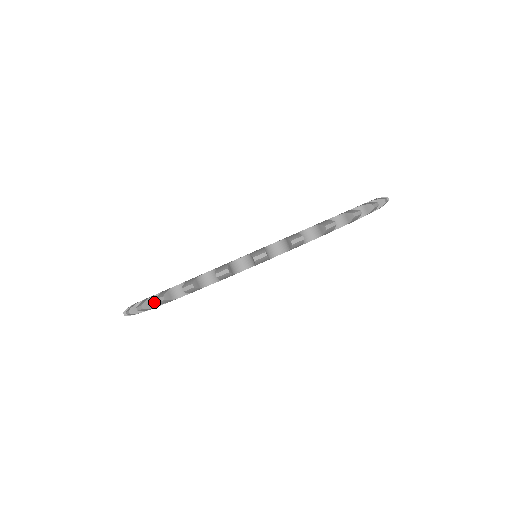
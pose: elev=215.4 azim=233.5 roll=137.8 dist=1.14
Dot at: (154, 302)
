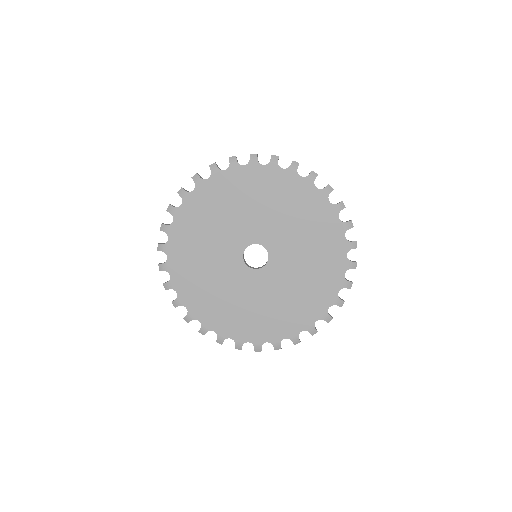
Dot at: (177, 207)
